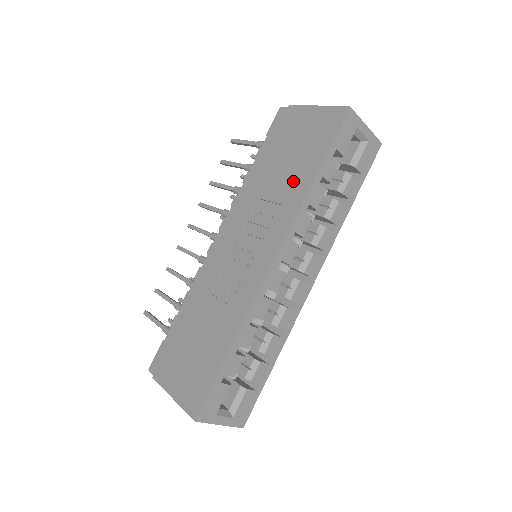
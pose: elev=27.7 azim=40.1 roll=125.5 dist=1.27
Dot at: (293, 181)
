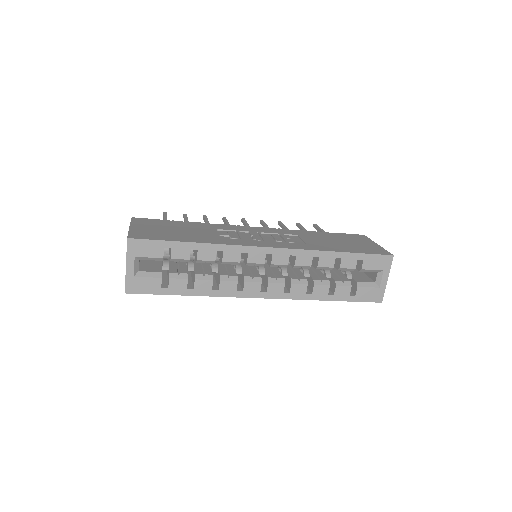
Dot at: (326, 245)
